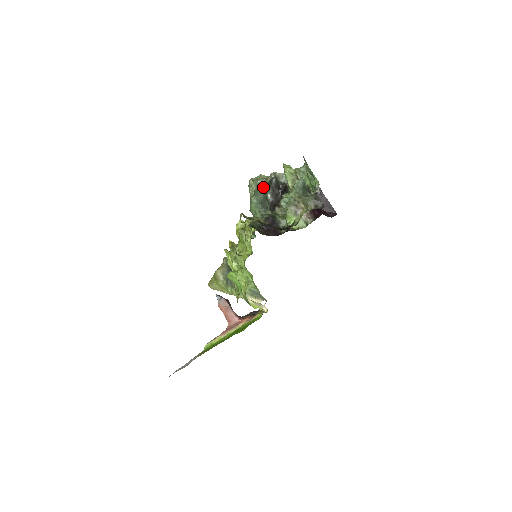
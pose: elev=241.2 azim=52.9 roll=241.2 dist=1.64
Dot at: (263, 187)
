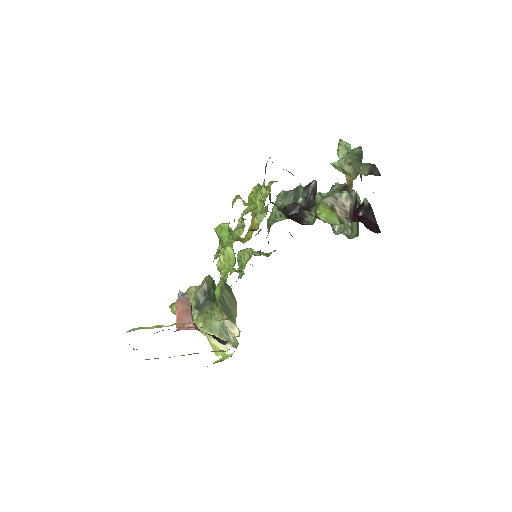
Dot at: (297, 189)
